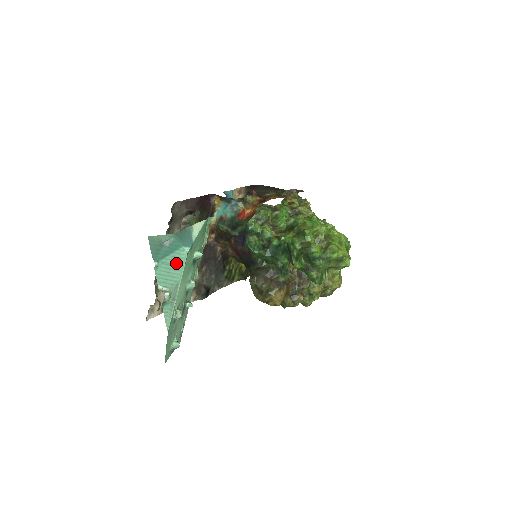
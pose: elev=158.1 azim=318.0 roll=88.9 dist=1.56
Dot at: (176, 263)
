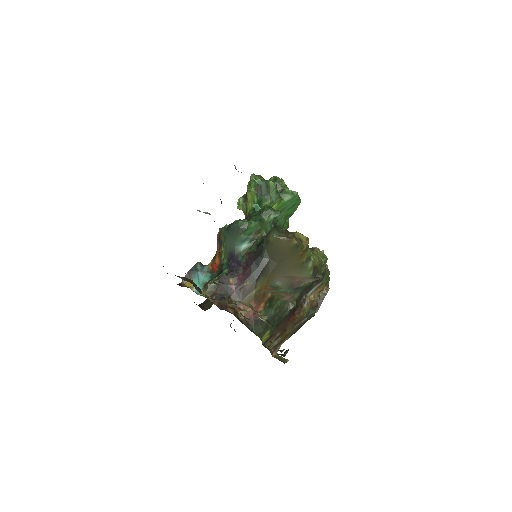
Dot at: occluded
